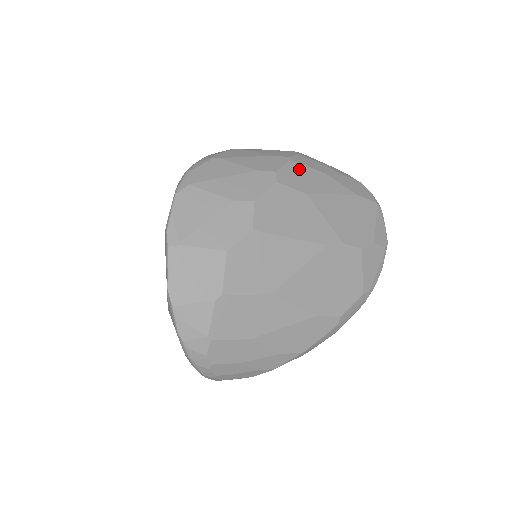
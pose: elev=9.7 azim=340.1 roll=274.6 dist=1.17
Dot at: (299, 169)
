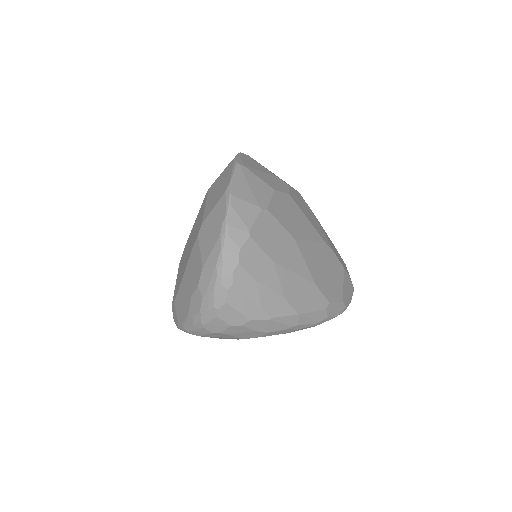
Dot at: occluded
